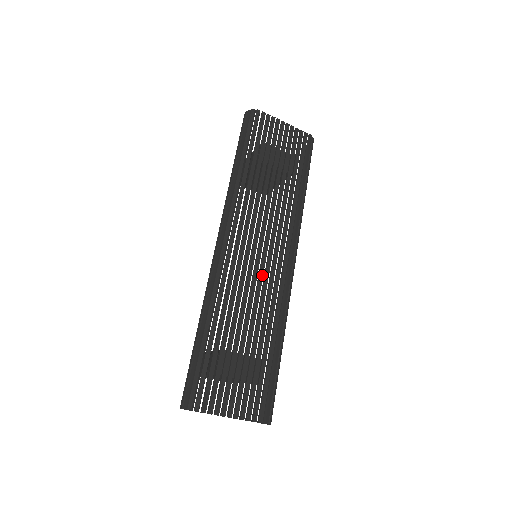
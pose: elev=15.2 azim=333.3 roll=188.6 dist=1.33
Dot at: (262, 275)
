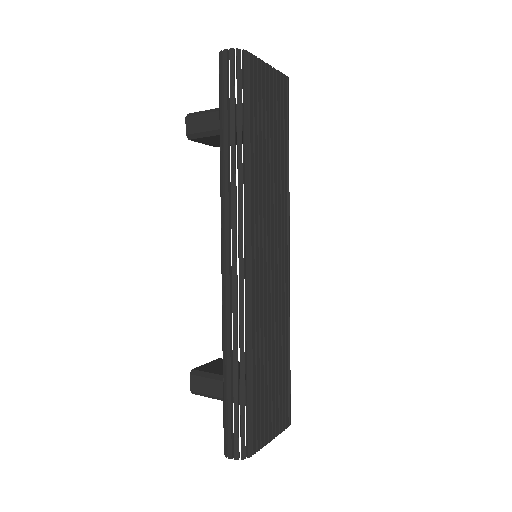
Dot at: (273, 283)
